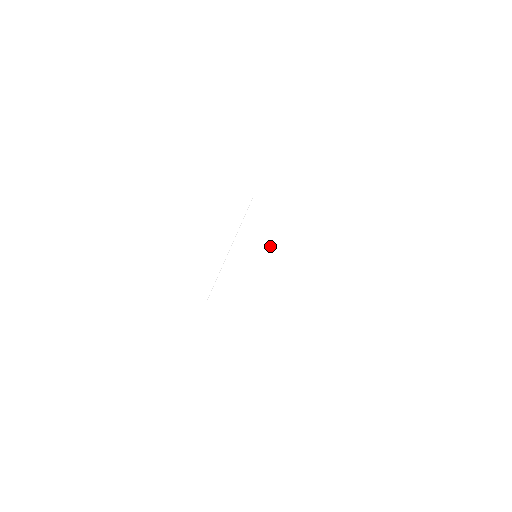
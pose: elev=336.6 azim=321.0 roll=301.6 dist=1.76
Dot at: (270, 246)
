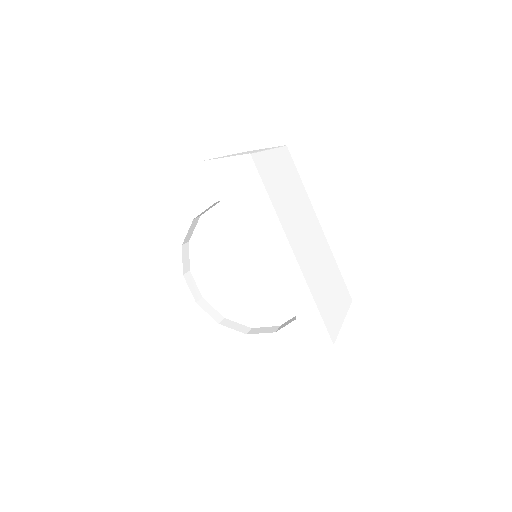
Dot at: (293, 189)
